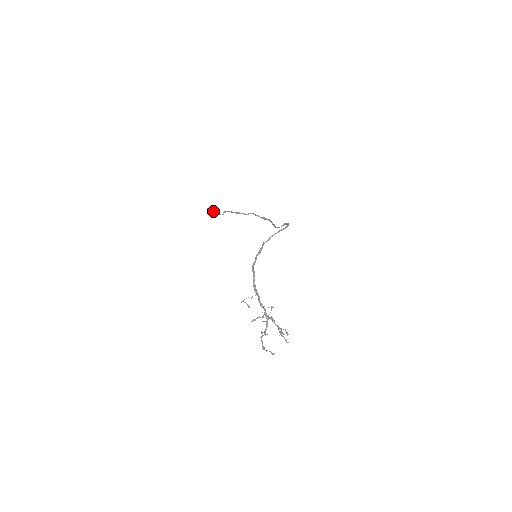
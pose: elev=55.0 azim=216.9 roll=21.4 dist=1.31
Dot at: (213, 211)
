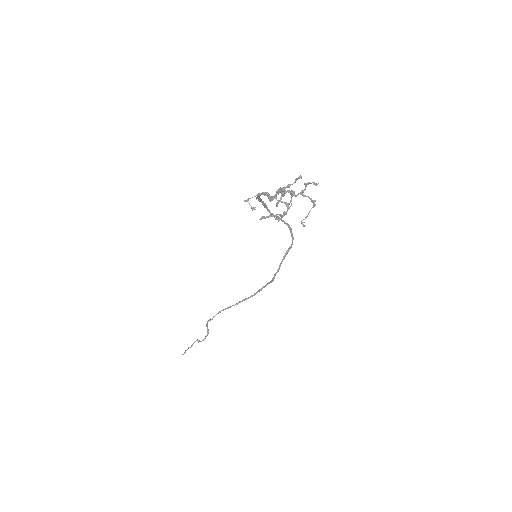
Dot at: (191, 345)
